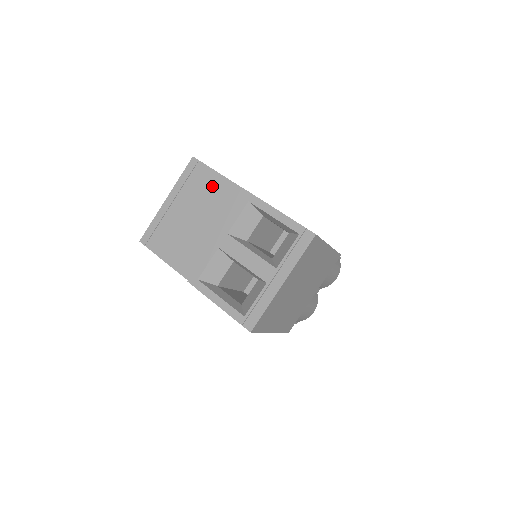
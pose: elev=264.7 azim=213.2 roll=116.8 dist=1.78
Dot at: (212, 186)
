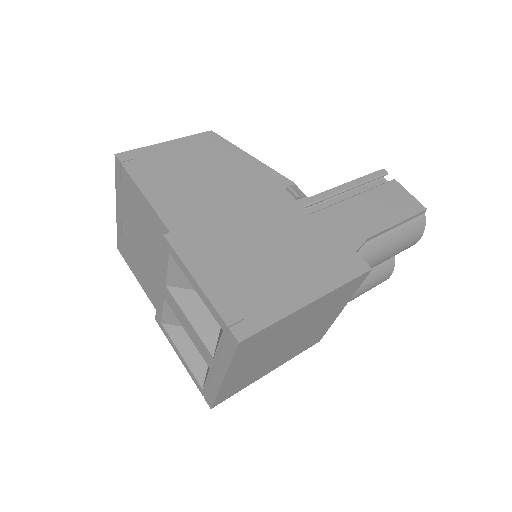
Dot at: (140, 208)
